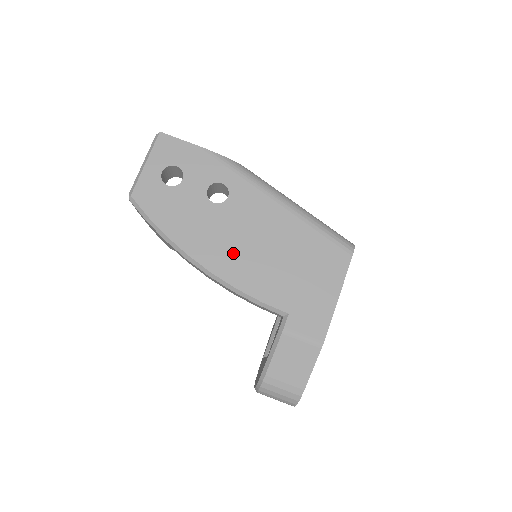
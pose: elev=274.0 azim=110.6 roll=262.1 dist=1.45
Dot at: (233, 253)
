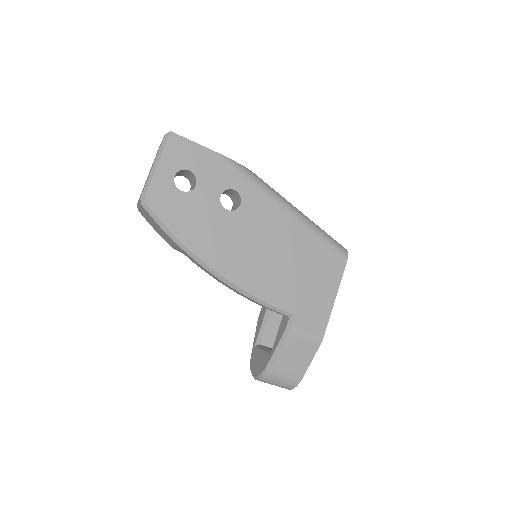
Dot at: (246, 260)
